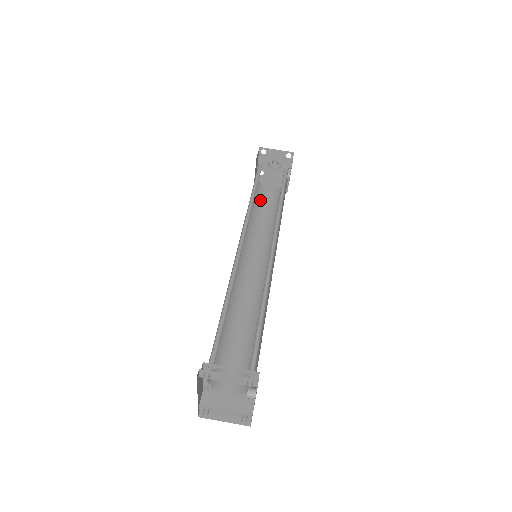
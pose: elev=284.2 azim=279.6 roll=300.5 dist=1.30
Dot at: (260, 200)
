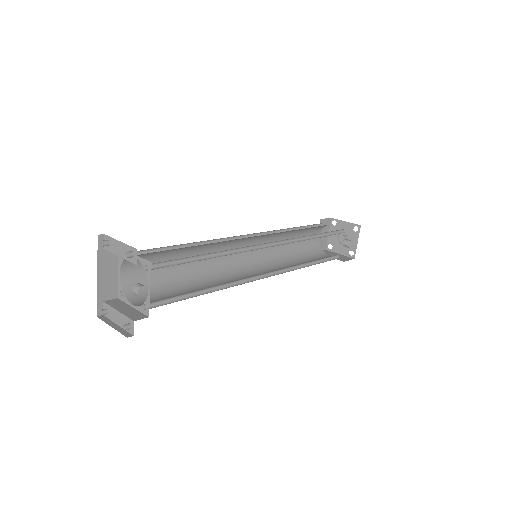
Dot at: (310, 254)
